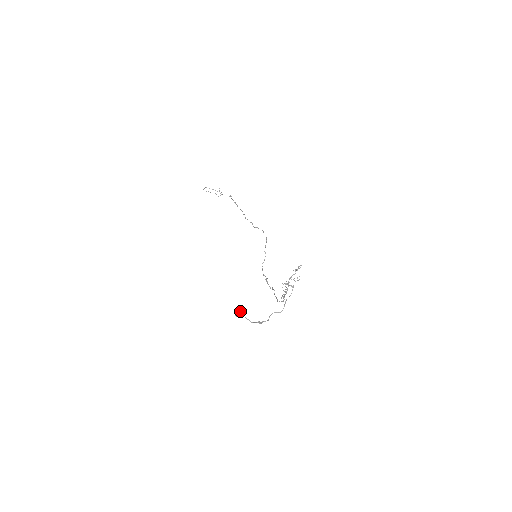
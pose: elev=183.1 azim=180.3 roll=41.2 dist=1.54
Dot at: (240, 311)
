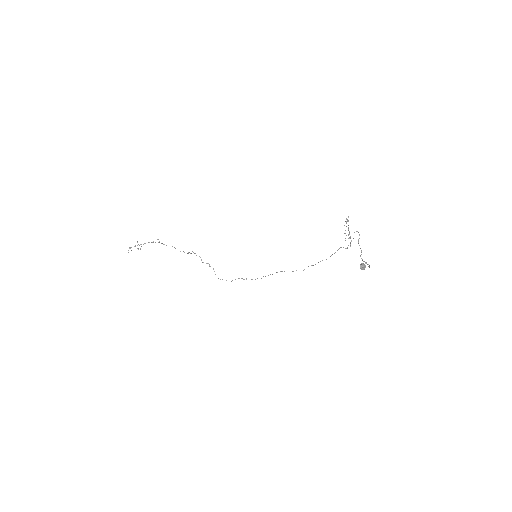
Dot at: (363, 264)
